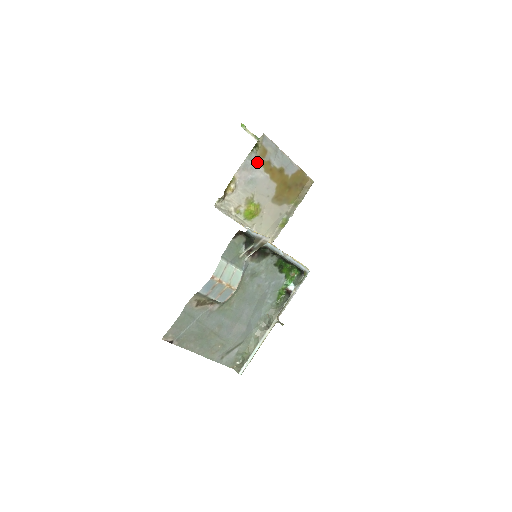
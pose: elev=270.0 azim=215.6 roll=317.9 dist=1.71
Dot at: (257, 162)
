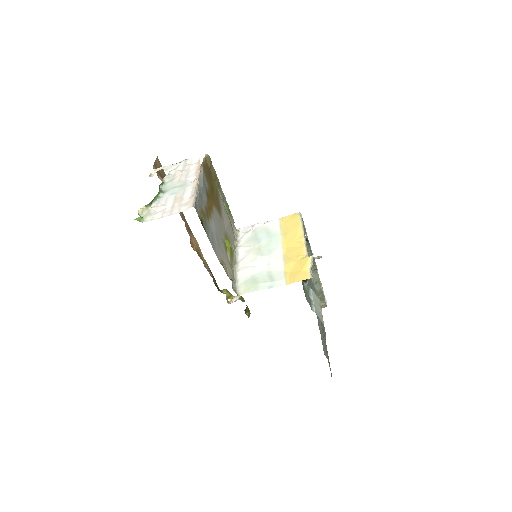
Dot at: (208, 226)
